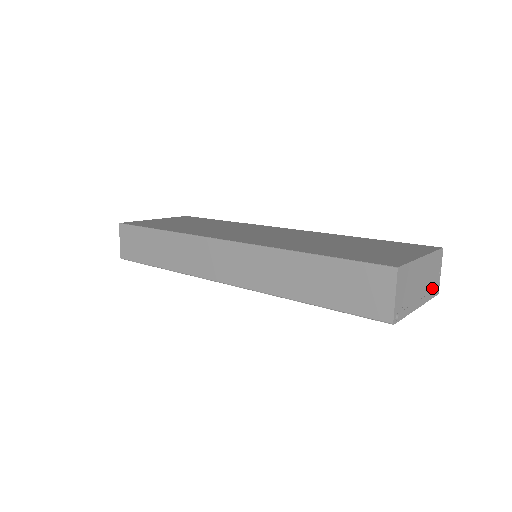
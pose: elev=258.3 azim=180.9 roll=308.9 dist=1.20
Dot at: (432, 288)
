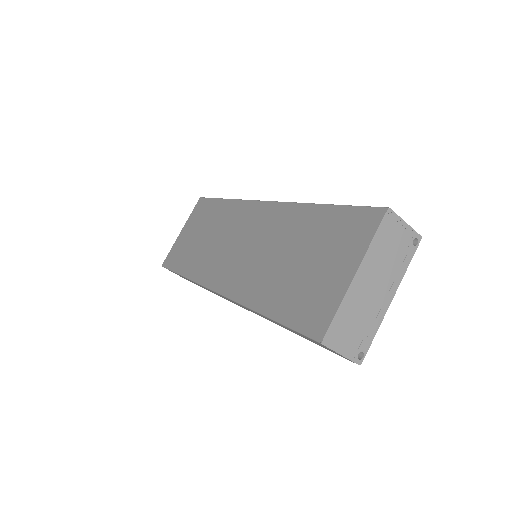
Dot at: (403, 254)
